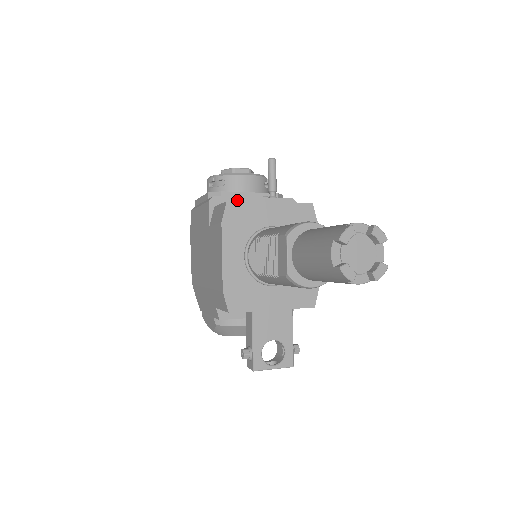
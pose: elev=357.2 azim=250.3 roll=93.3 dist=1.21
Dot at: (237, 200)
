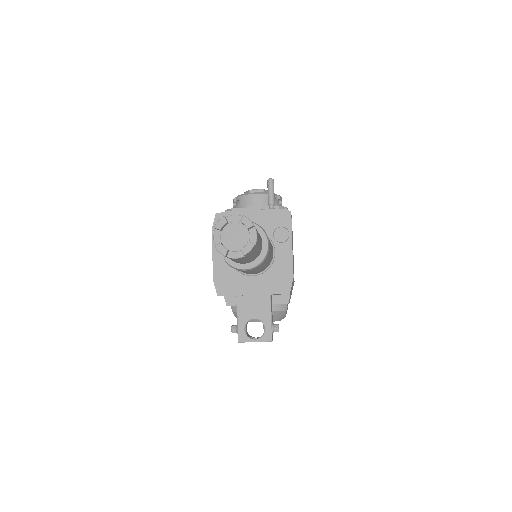
Dot at: occluded
